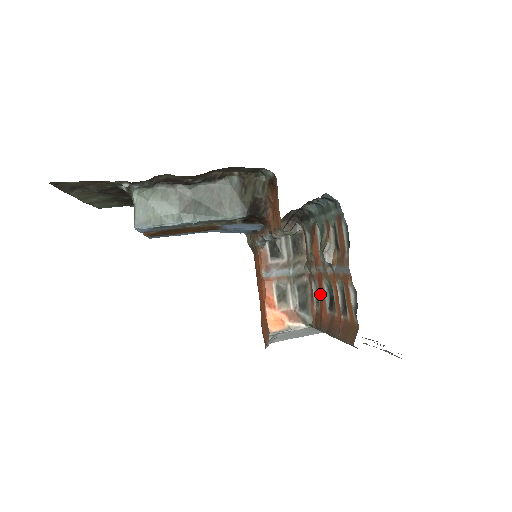
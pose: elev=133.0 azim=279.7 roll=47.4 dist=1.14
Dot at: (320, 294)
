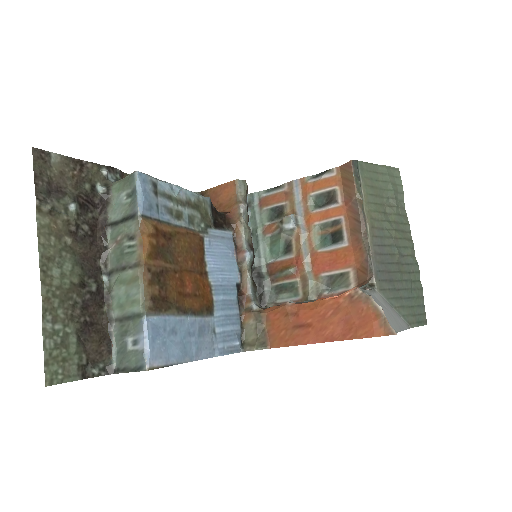
Dot at: (333, 264)
